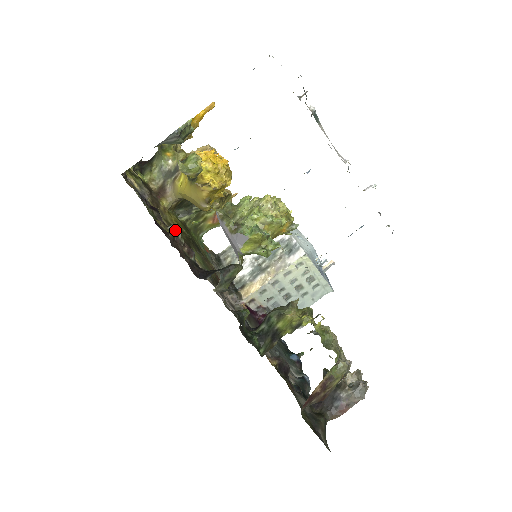
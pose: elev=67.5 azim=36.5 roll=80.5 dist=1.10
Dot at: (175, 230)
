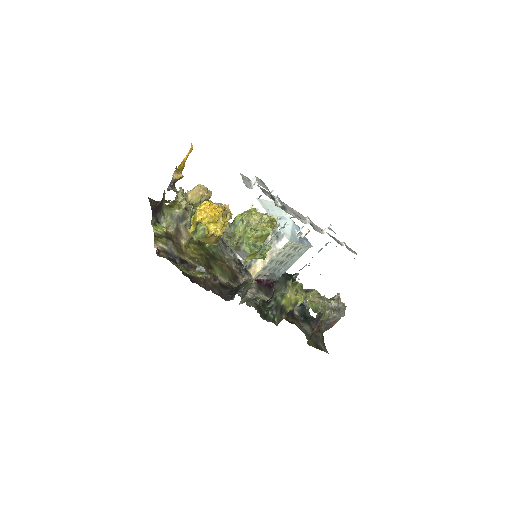
Dot at: (201, 270)
